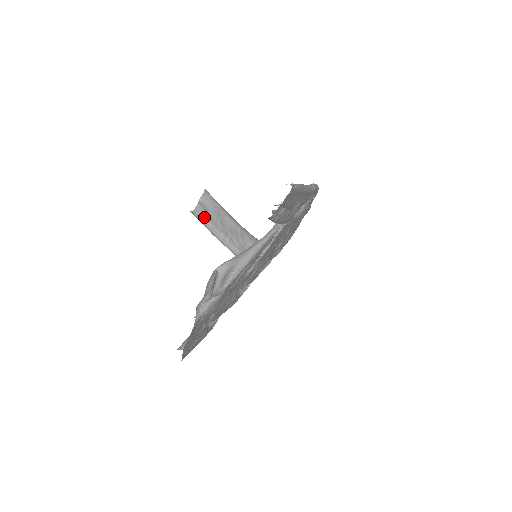
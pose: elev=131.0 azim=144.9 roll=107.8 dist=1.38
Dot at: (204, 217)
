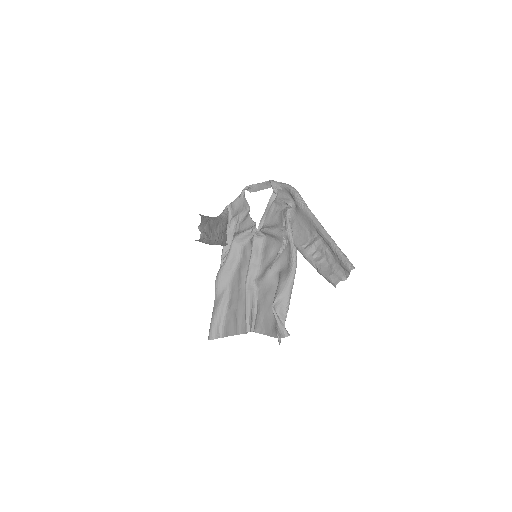
Dot at: (205, 239)
